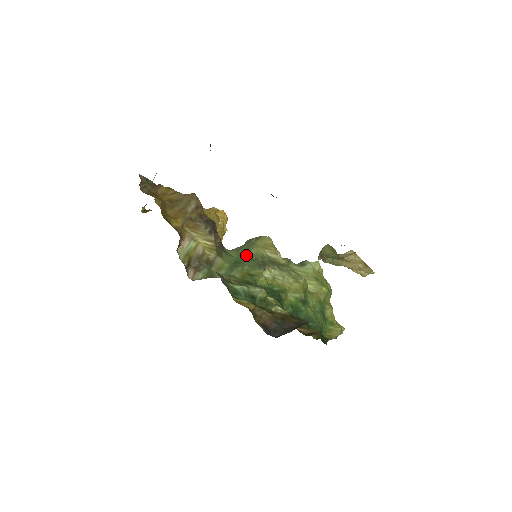
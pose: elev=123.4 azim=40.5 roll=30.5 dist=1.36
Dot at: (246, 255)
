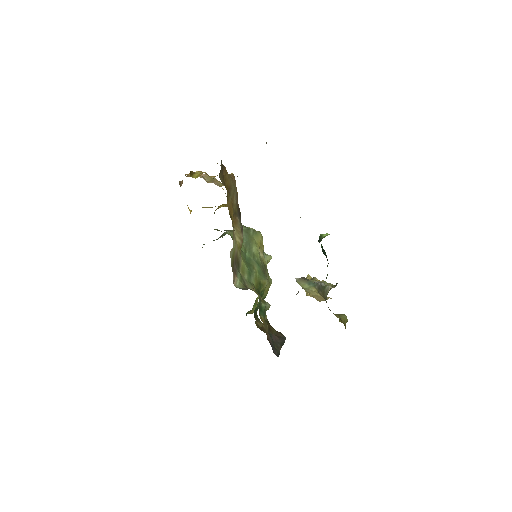
Dot at: (251, 253)
